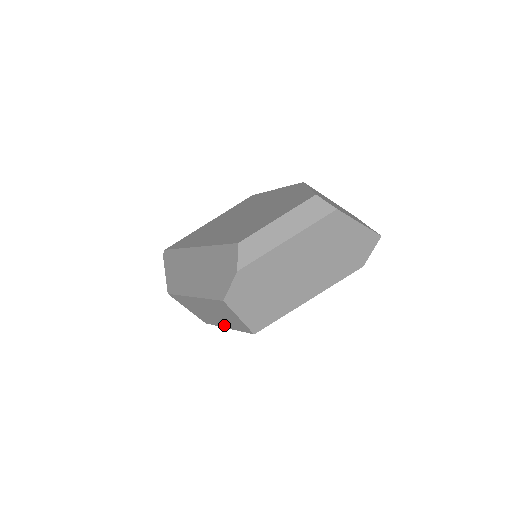
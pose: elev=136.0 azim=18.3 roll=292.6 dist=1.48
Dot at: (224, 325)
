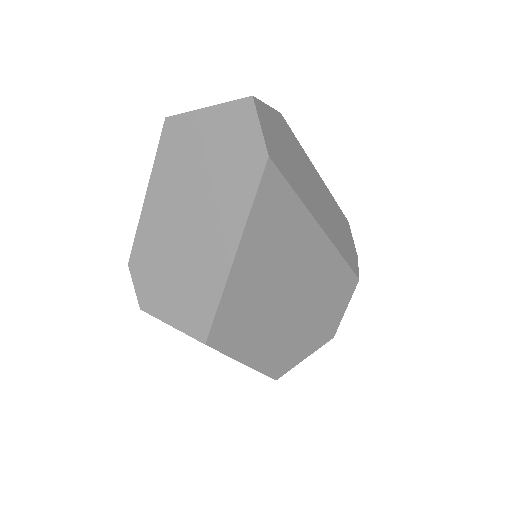
Dot at: occluded
